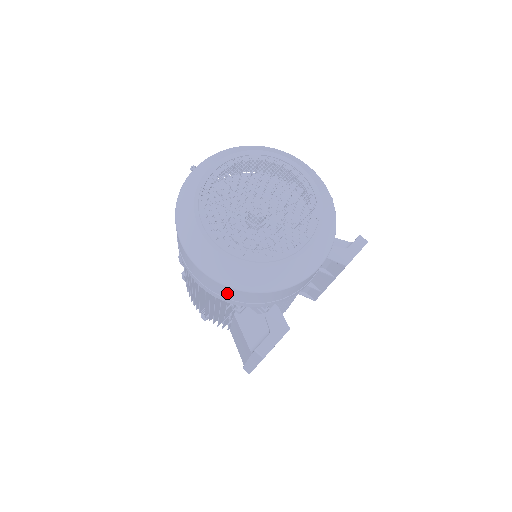
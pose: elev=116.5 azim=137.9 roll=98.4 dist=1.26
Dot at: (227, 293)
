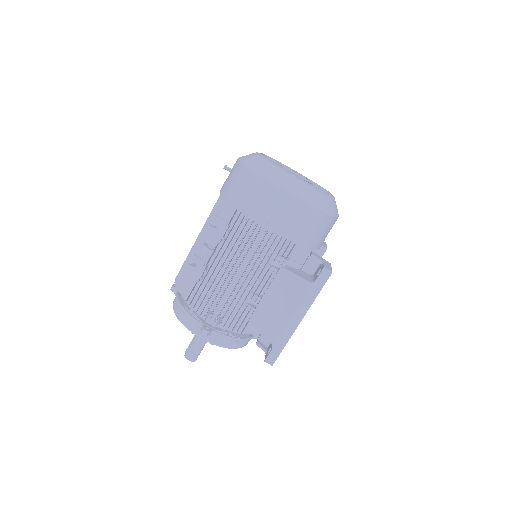
Dot at: (299, 219)
